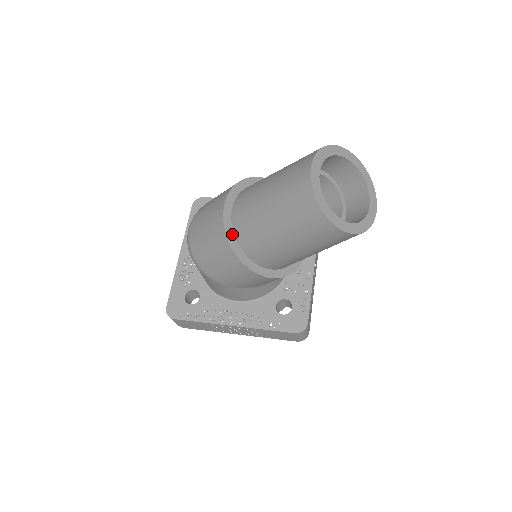
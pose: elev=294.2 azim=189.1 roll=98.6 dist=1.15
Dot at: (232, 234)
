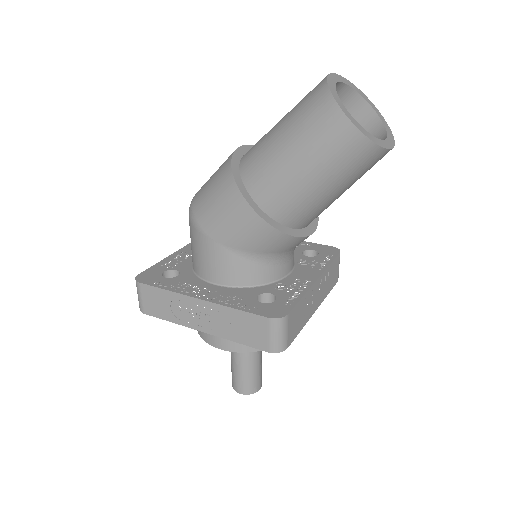
Dot at: (238, 163)
